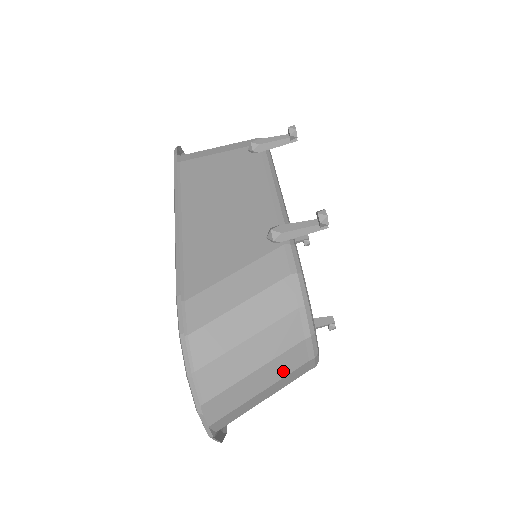
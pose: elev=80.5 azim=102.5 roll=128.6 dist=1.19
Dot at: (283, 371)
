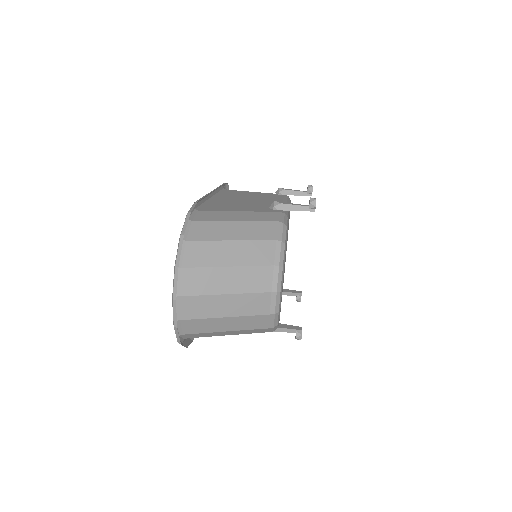
Dot at: (249, 286)
